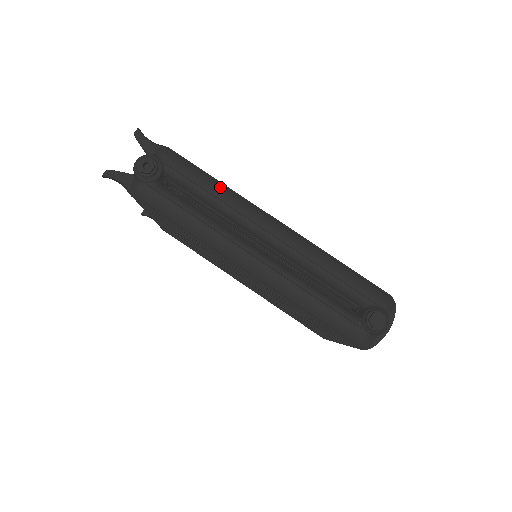
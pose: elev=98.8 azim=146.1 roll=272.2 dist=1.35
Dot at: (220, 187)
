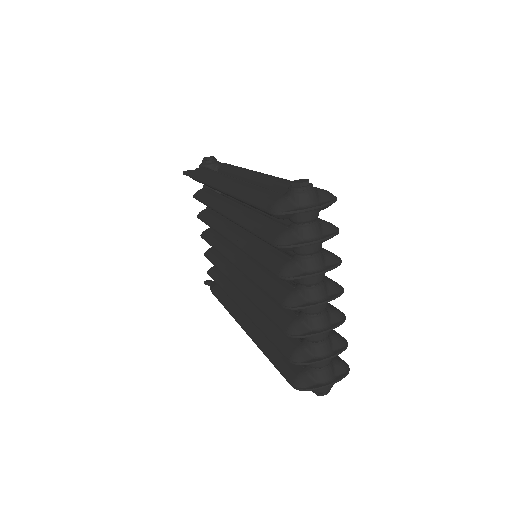
Dot at: occluded
